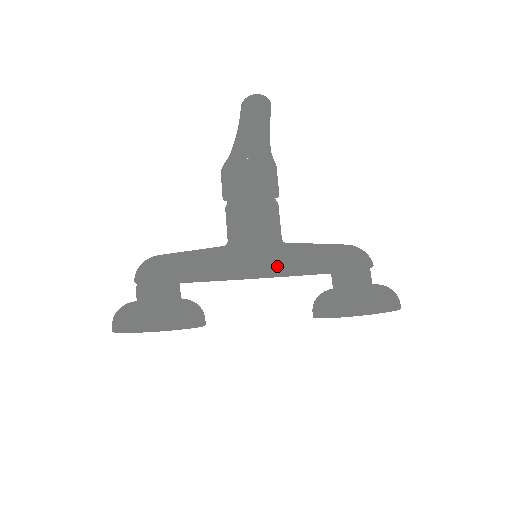
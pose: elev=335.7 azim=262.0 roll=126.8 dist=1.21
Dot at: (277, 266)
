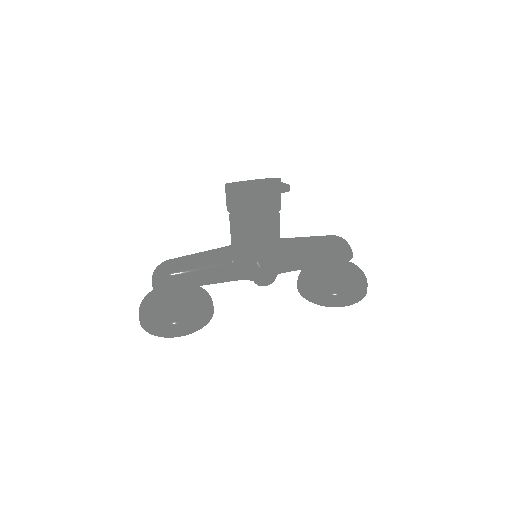
Dot at: occluded
